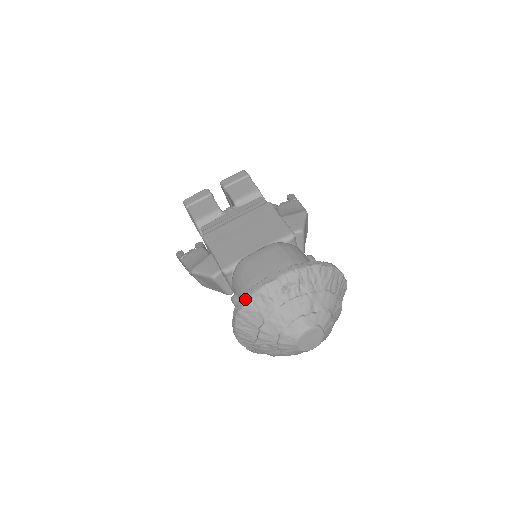
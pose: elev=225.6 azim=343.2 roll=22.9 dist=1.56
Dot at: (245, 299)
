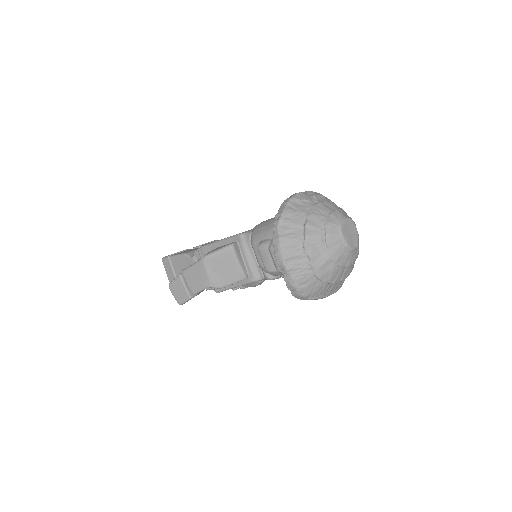
Dot at: (283, 207)
